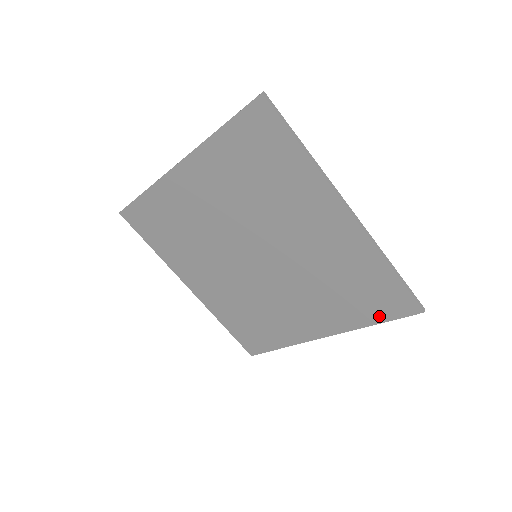
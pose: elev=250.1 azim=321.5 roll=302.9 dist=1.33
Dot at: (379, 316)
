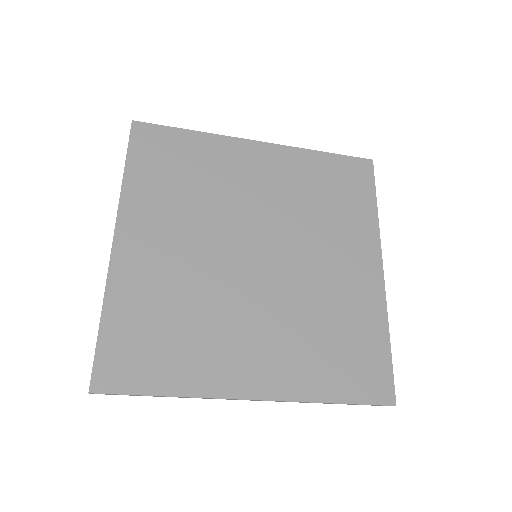
Dot at: (347, 392)
